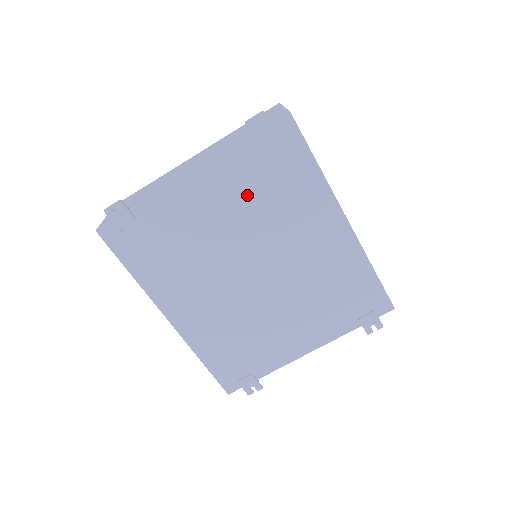
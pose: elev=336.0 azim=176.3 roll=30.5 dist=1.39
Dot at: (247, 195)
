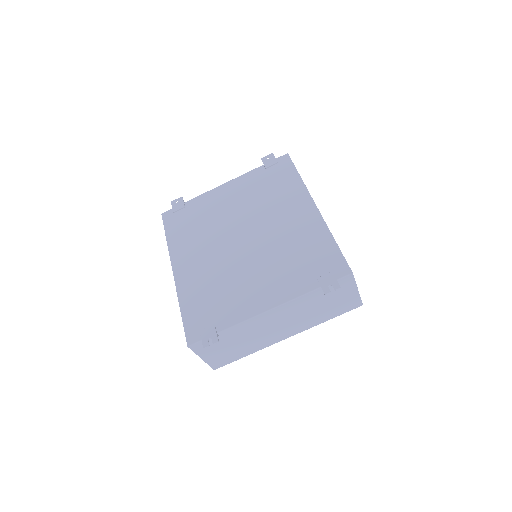
Dot at: (252, 193)
